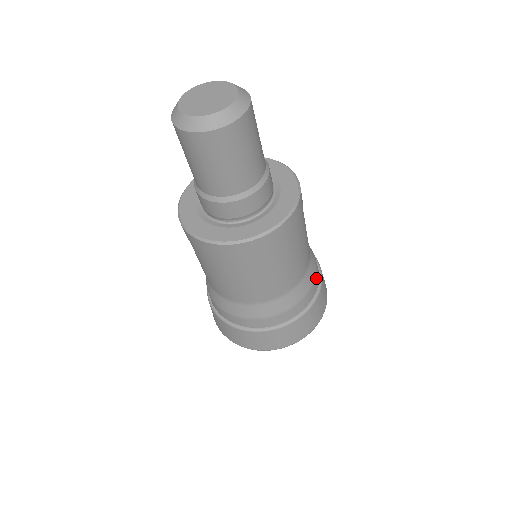
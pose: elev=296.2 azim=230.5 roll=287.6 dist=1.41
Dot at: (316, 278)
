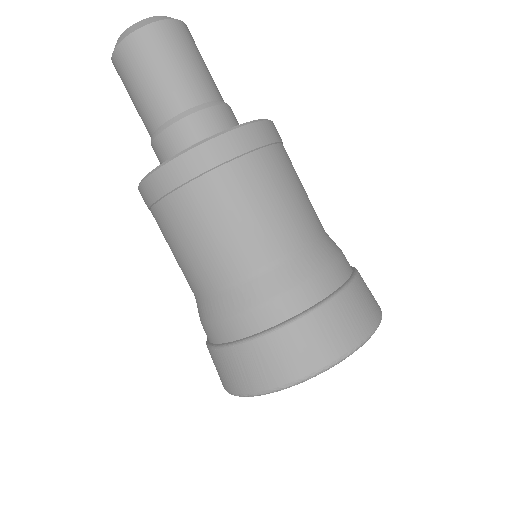
Dot at: (341, 263)
